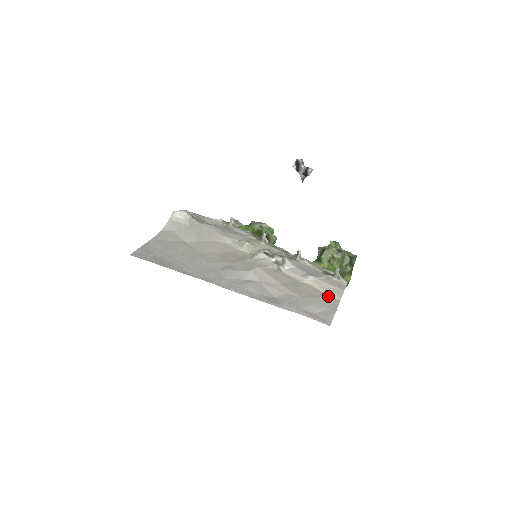
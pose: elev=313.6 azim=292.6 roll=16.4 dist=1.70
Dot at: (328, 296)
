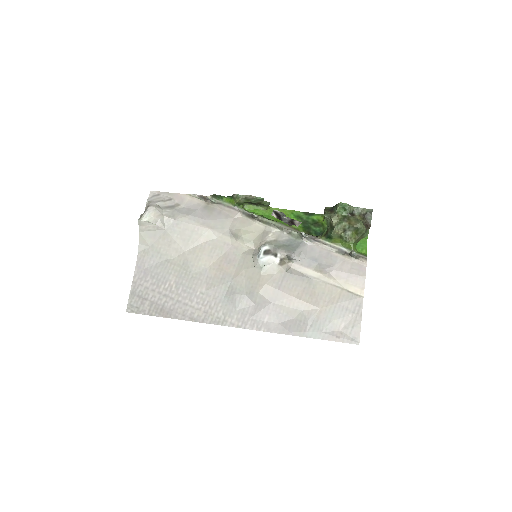
Dot at: (349, 292)
